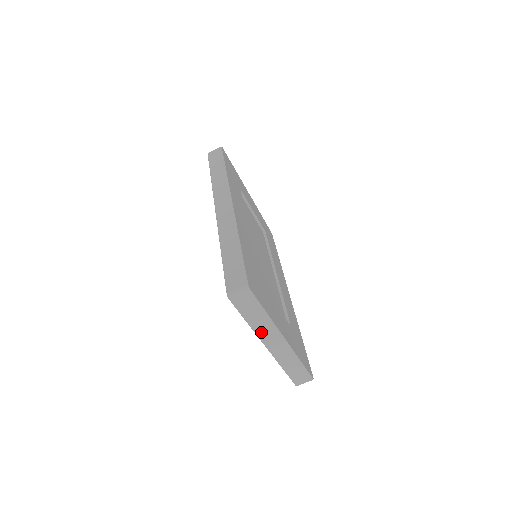
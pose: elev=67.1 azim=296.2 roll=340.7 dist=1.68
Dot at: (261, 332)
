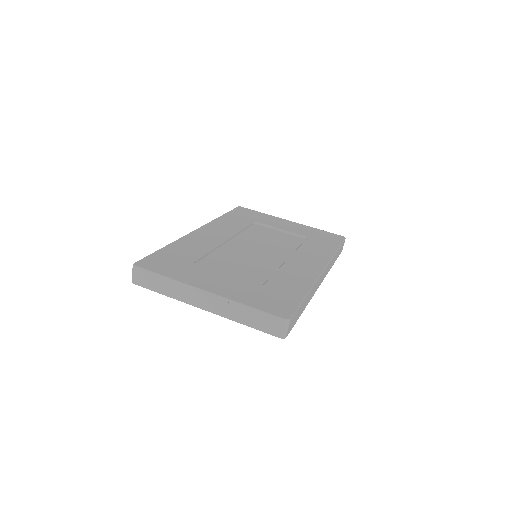
Dot at: (182, 297)
